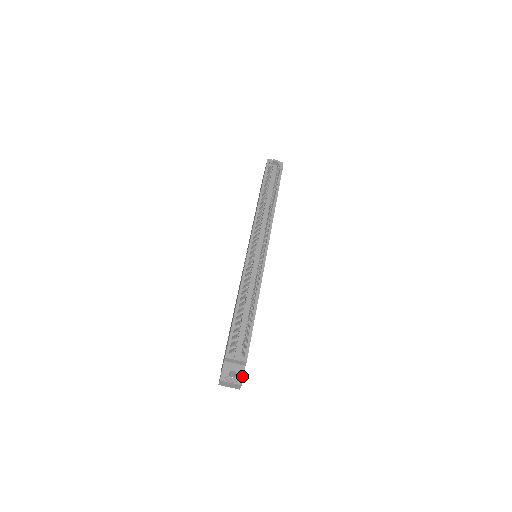
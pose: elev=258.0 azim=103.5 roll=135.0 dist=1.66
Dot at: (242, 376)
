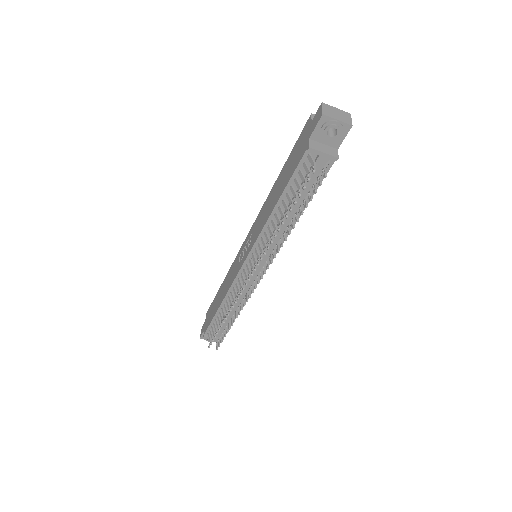
Dot at: occluded
